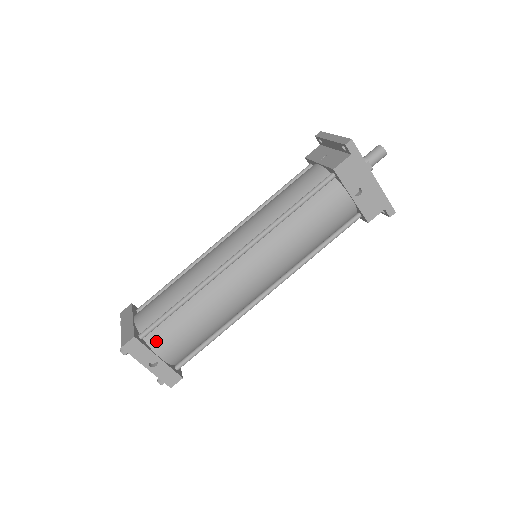
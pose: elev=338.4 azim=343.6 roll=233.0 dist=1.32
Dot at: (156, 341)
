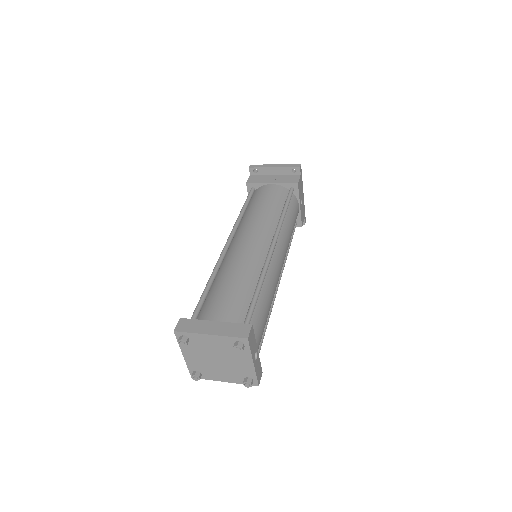
Dot at: occluded
